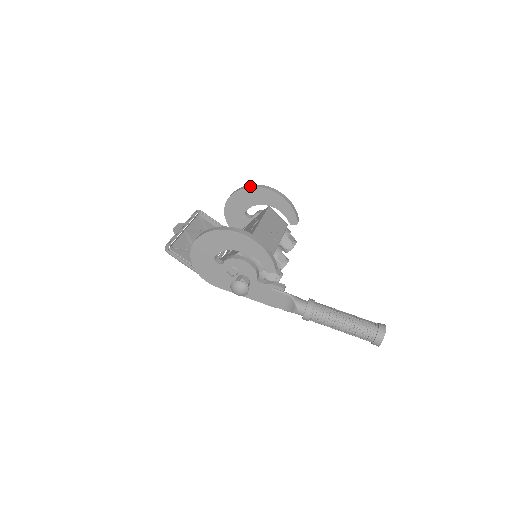
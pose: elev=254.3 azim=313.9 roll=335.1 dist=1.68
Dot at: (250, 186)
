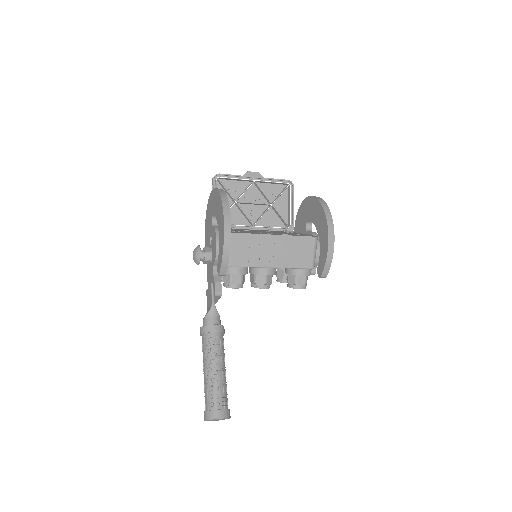
Dot at: (323, 205)
